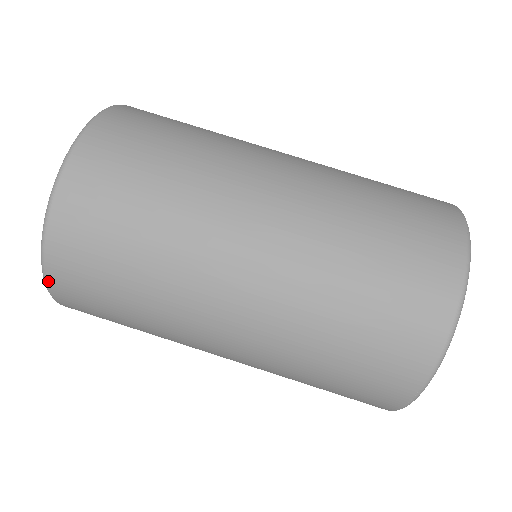
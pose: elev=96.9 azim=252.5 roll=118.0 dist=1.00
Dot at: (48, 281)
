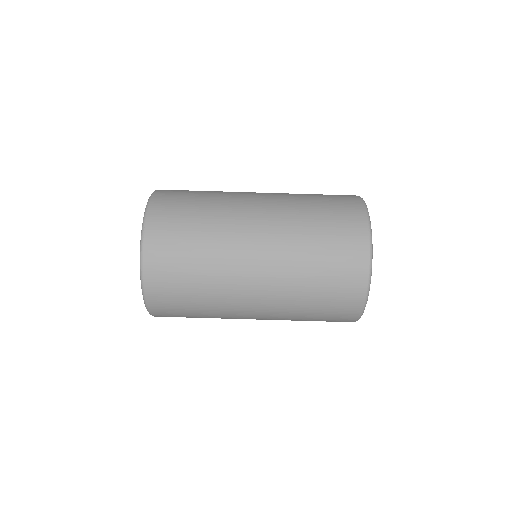
Dot at: (153, 315)
